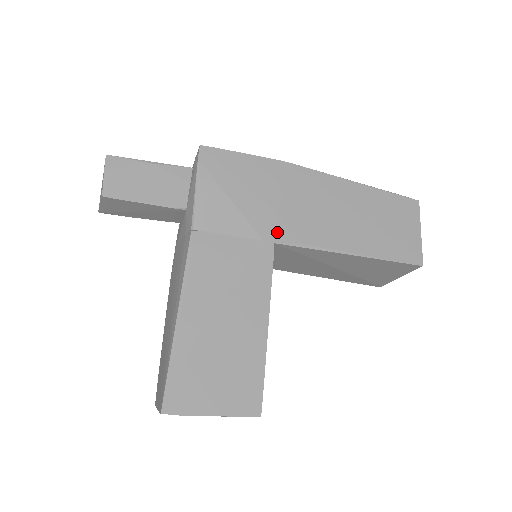
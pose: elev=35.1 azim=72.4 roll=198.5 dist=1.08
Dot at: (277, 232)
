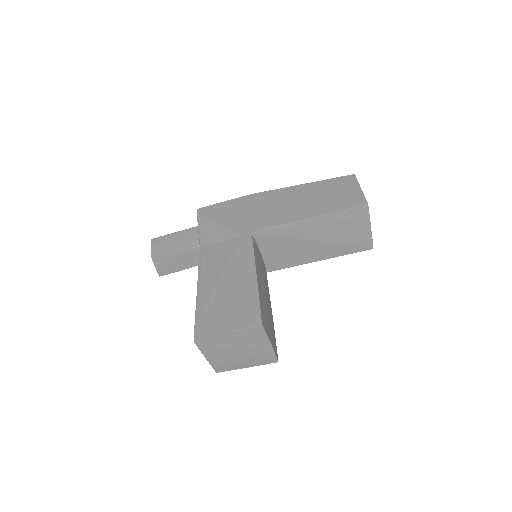
Dot at: (252, 228)
